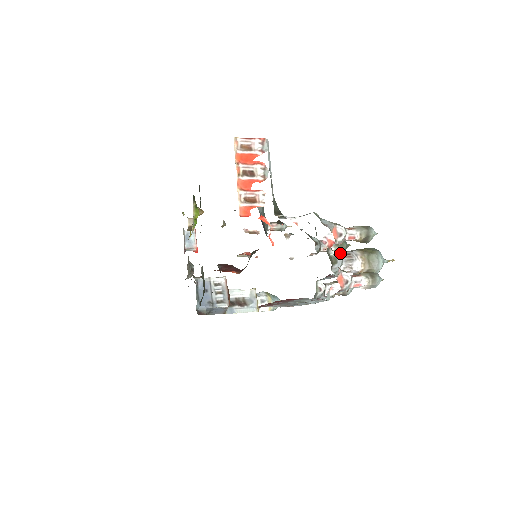
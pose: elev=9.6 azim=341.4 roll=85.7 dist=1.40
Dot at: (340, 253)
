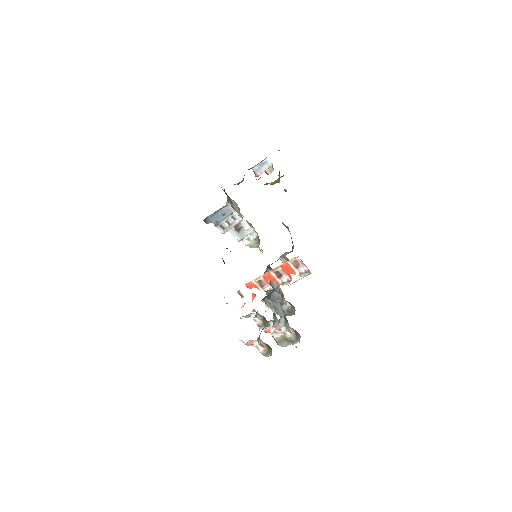
Dot at: (276, 324)
